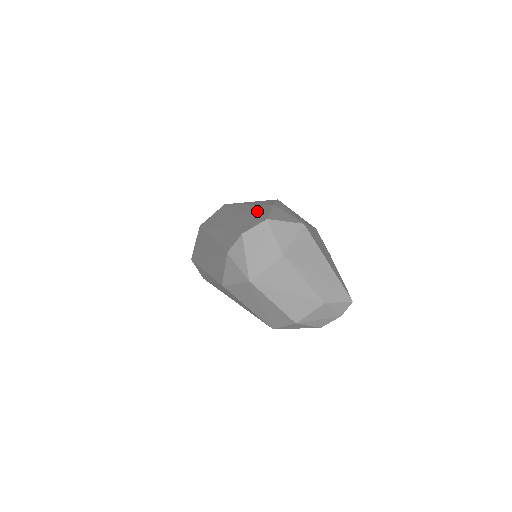
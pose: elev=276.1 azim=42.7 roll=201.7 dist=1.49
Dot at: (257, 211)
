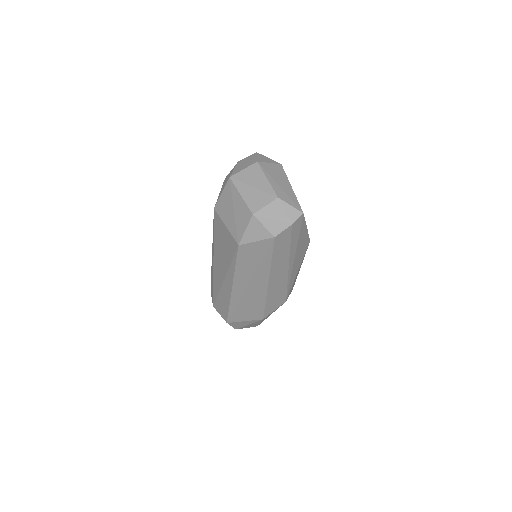
Dot at: occluded
